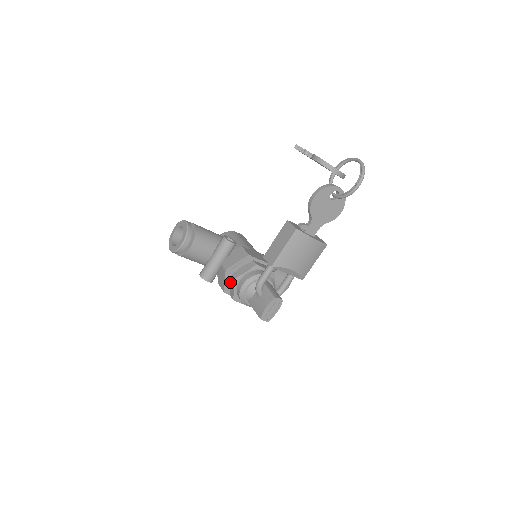
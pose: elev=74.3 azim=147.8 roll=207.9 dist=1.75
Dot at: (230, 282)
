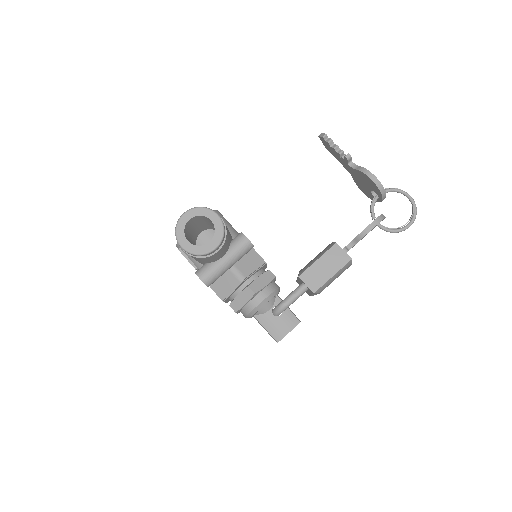
Dot at: (235, 290)
